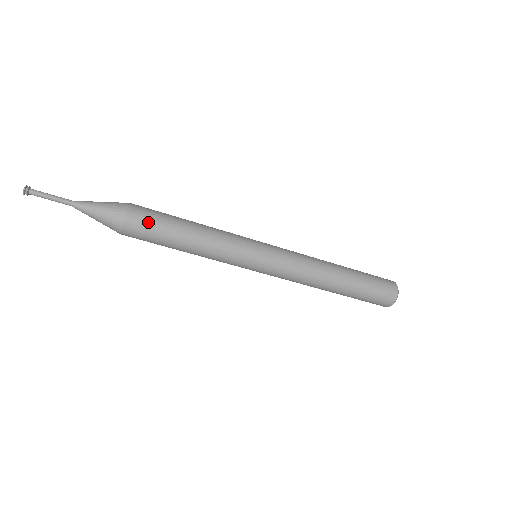
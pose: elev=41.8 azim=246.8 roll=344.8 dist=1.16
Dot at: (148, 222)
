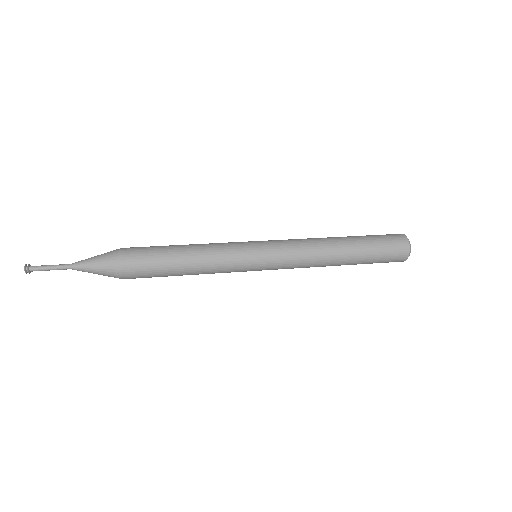
Dot at: (143, 270)
